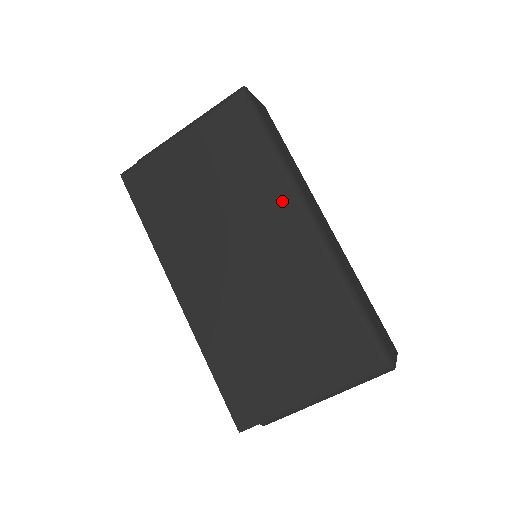
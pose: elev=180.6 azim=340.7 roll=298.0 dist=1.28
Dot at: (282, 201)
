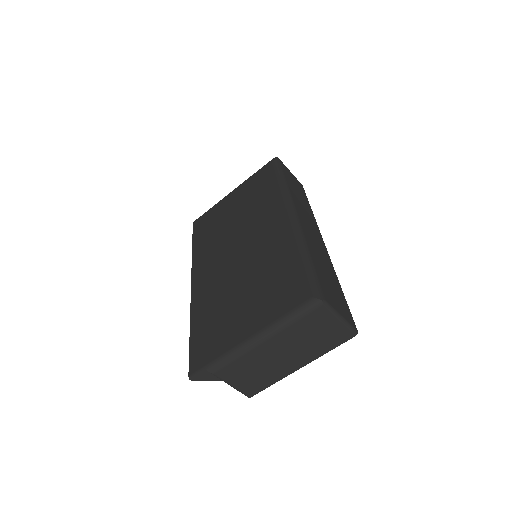
Dot at: (276, 206)
